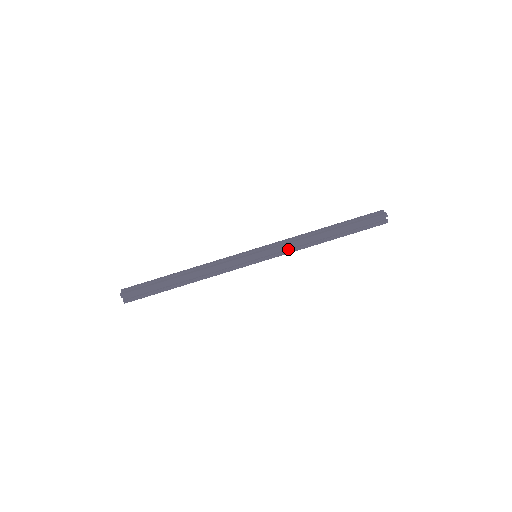
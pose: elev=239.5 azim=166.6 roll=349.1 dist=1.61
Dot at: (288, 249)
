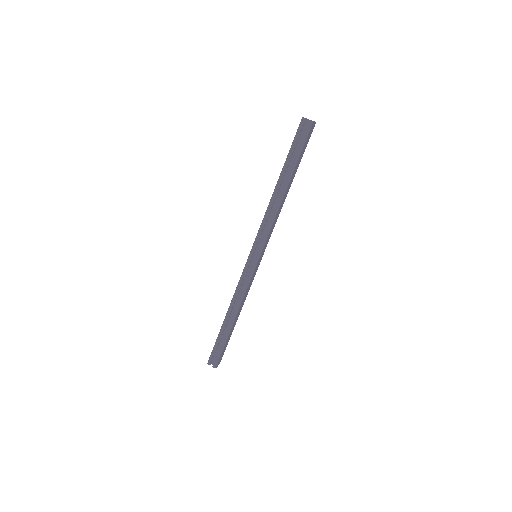
Dot at: (267, 228)
